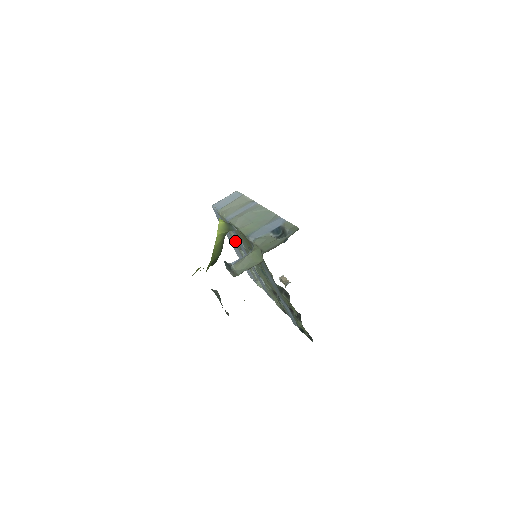
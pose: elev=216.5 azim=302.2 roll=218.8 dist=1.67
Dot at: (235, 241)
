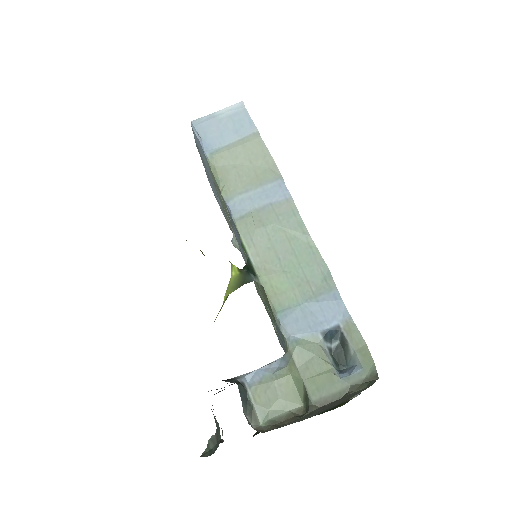
Dot at: (221, 199)
